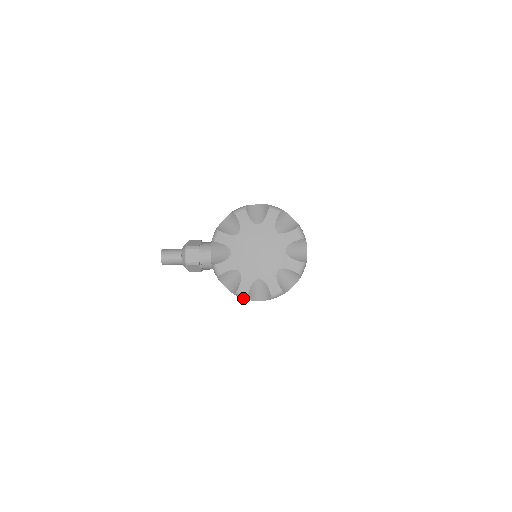
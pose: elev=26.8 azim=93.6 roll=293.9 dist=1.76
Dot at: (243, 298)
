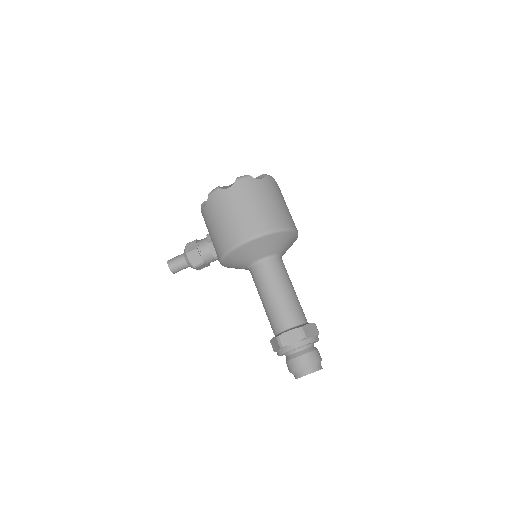
Dot at: (214, 191)
